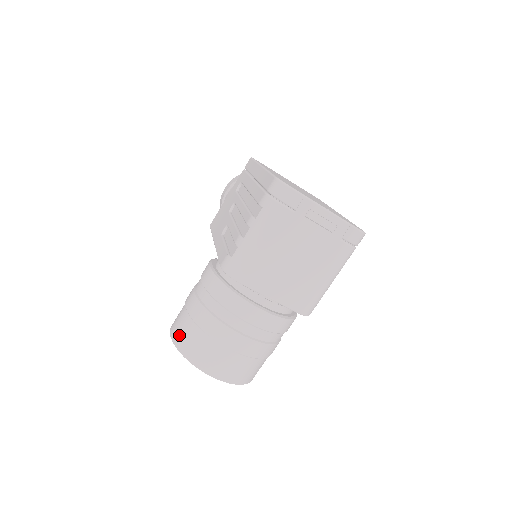
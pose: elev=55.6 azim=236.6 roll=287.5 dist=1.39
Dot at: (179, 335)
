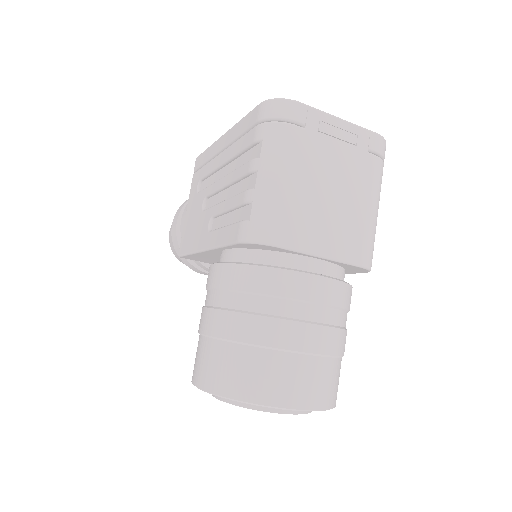
Dot at: (215, 375)
